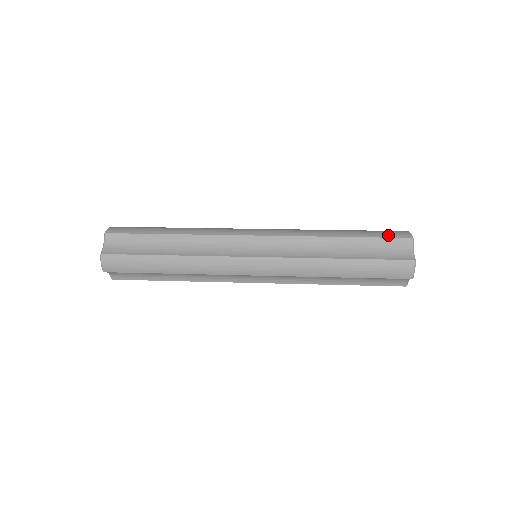
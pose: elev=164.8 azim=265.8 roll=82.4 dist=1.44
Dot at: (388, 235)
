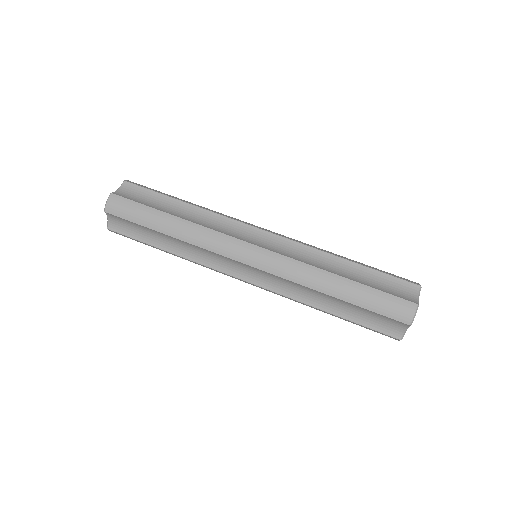
Dot at: (386, 312)
